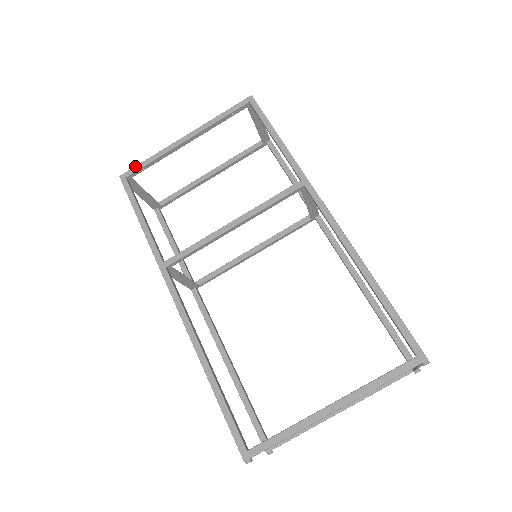
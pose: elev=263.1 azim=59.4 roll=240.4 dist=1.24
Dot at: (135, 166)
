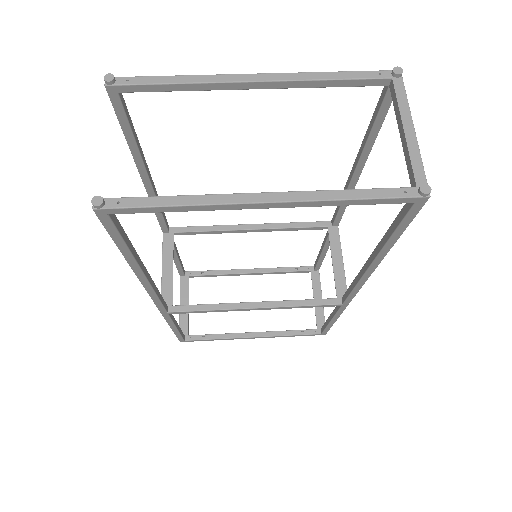
Dot at: (198, 272)
